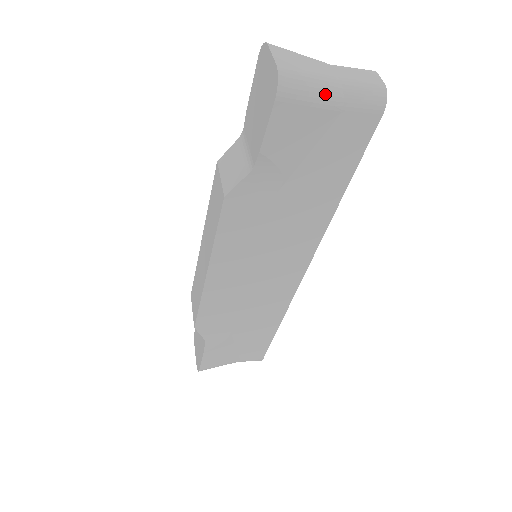
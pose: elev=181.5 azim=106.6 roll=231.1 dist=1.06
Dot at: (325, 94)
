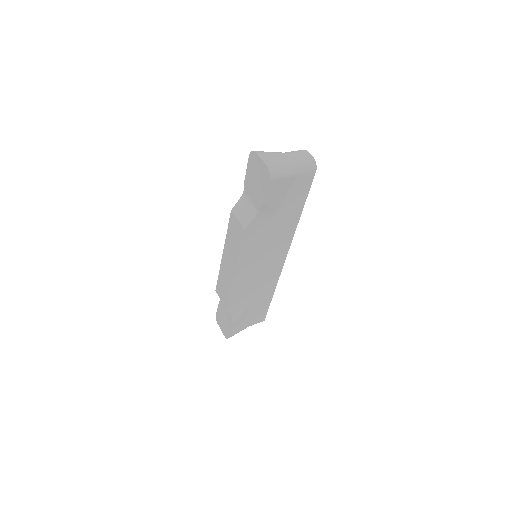
Dot at: (289, 171)
